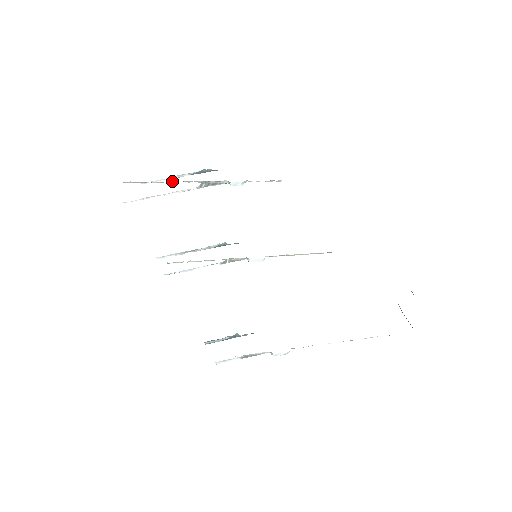
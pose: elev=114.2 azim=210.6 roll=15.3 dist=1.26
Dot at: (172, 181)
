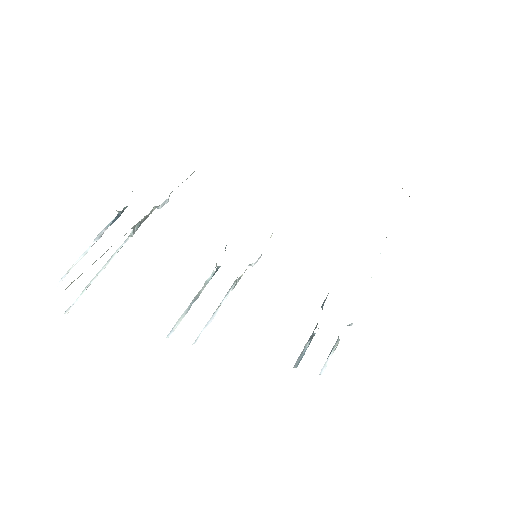
Dot at: occluded
